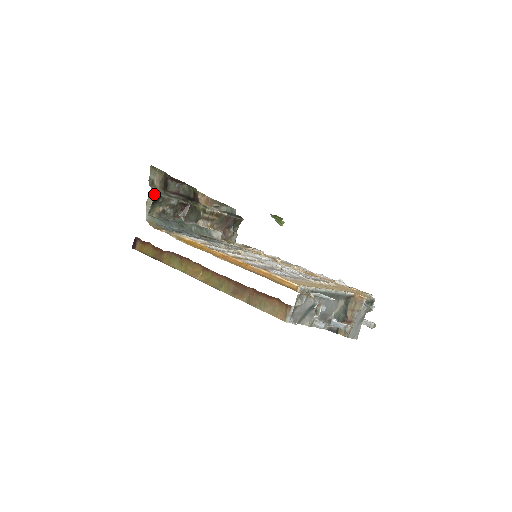
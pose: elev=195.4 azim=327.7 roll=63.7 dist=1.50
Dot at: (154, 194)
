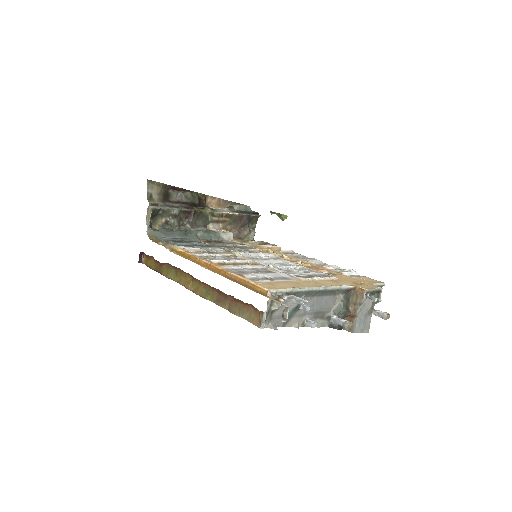
Dot at: (152, 208)
